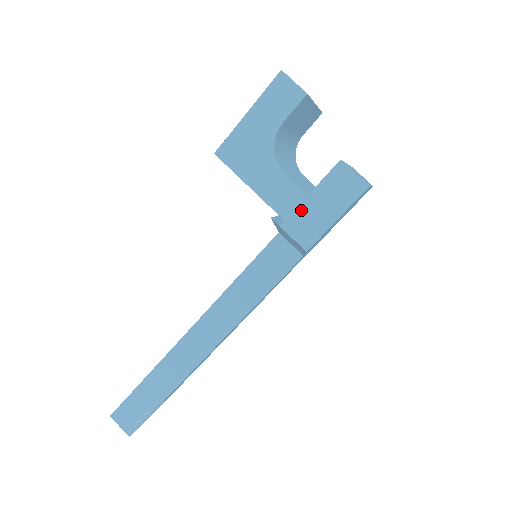
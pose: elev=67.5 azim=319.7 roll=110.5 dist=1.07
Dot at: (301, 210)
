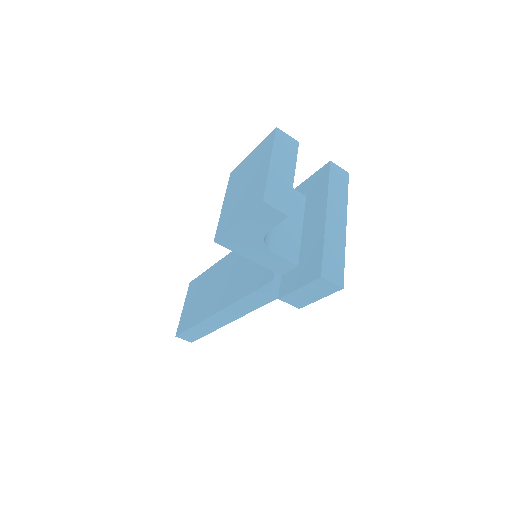
Dot at: (293, 294)
